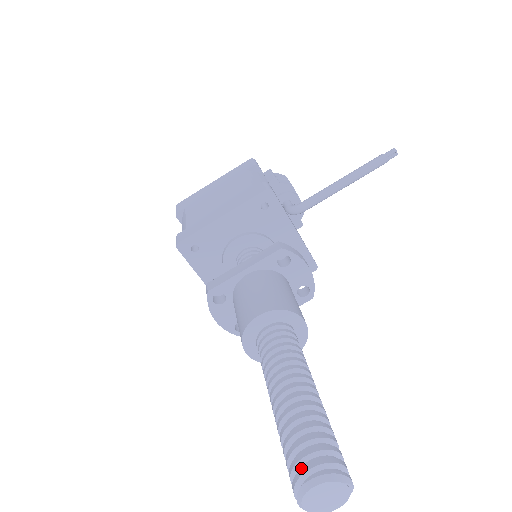
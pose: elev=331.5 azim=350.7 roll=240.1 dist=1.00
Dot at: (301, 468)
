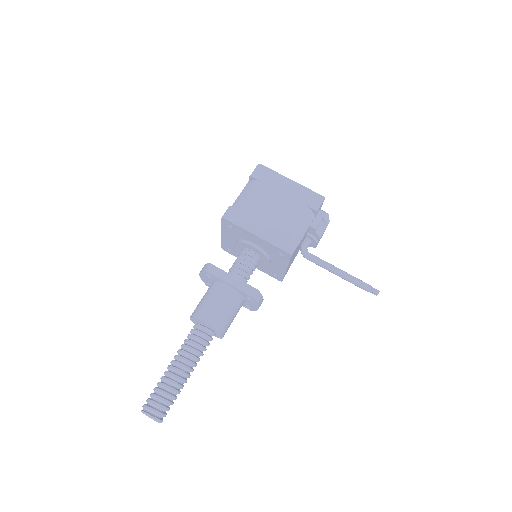
Dot at: (152, 405)
